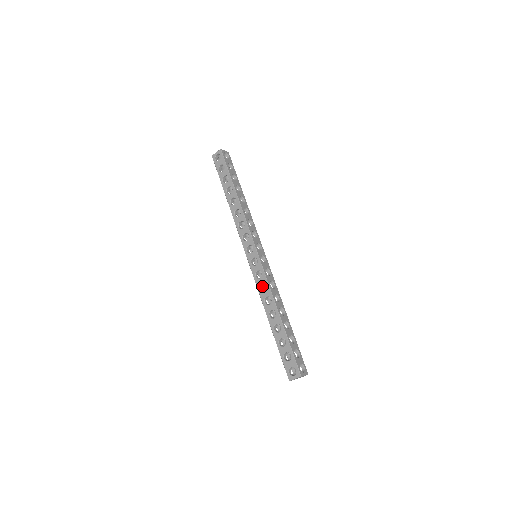
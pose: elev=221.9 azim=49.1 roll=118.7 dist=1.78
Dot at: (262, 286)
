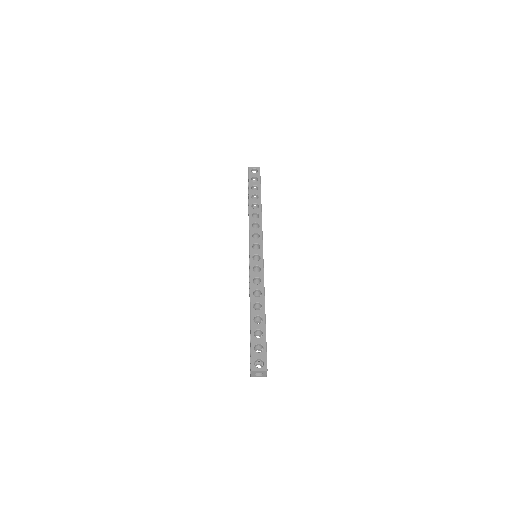
Dot at: occluded
